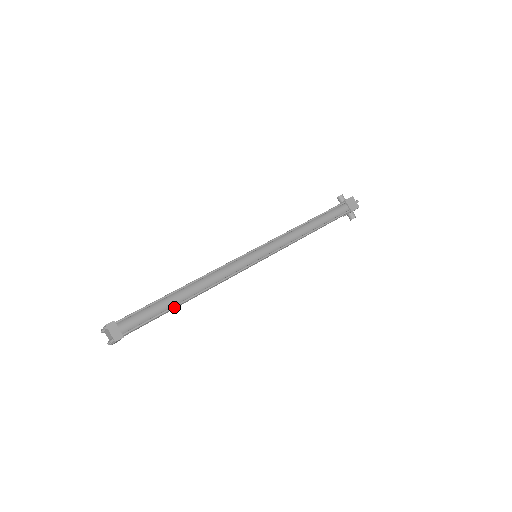
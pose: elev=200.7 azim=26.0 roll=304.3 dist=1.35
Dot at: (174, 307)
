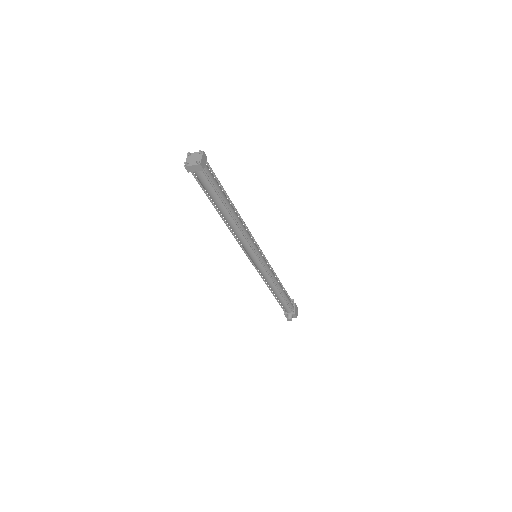
Dot at: (225, 204)
